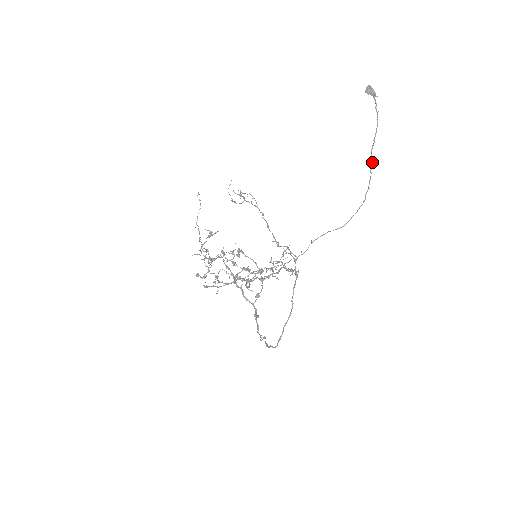
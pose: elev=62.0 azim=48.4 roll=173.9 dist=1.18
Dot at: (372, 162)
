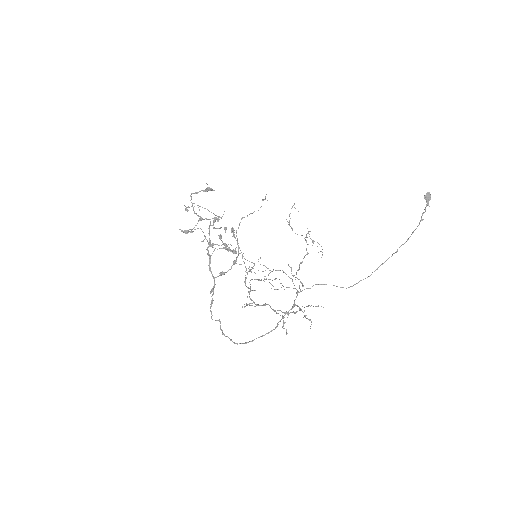
Dot at: (394, 253)
